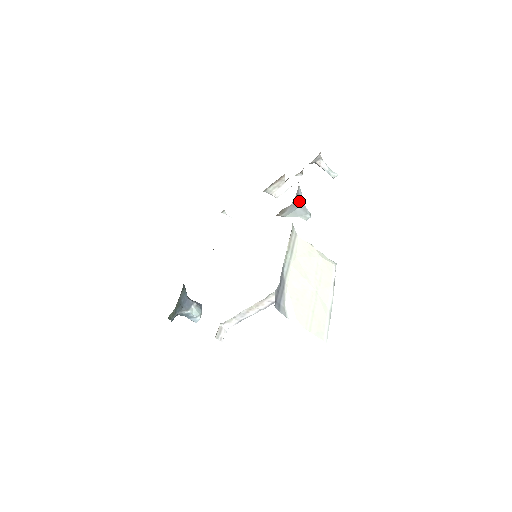
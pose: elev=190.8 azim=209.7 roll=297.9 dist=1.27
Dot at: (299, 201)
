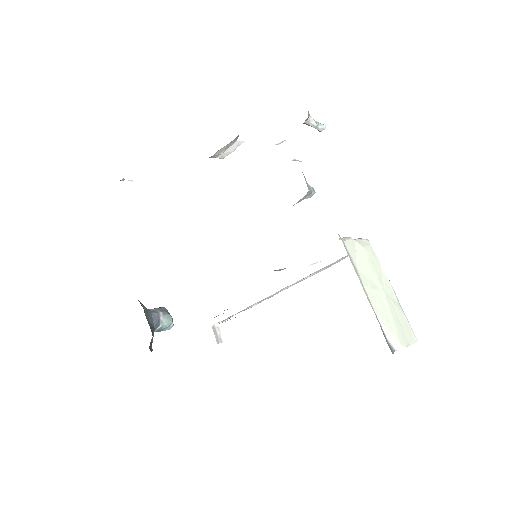
Dot at: occluded
